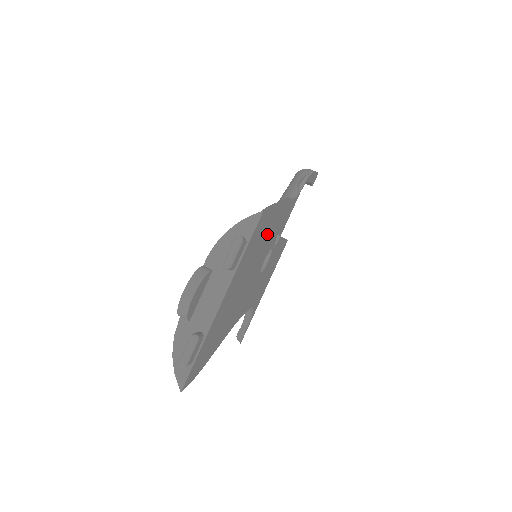
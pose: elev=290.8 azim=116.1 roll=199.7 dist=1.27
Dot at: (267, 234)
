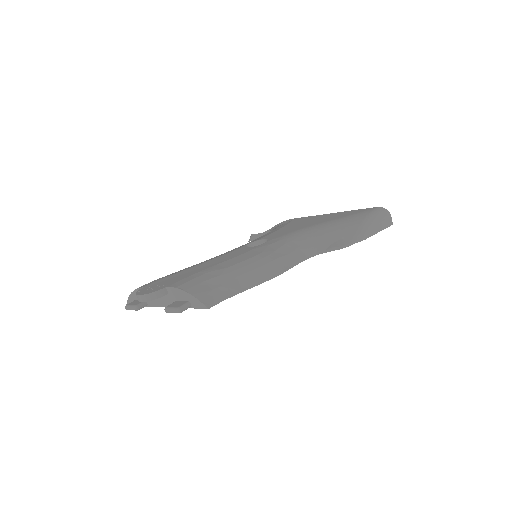
Dot at: occluded
